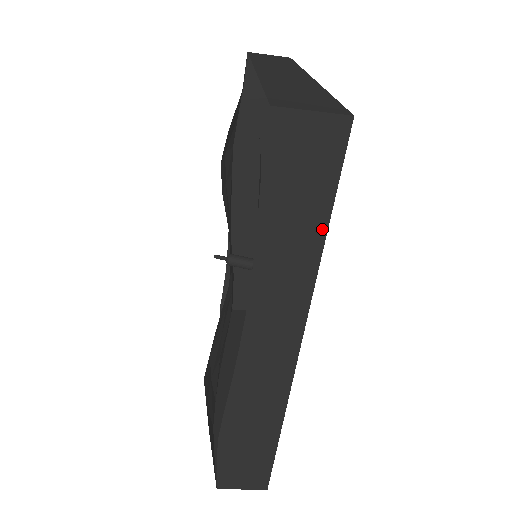
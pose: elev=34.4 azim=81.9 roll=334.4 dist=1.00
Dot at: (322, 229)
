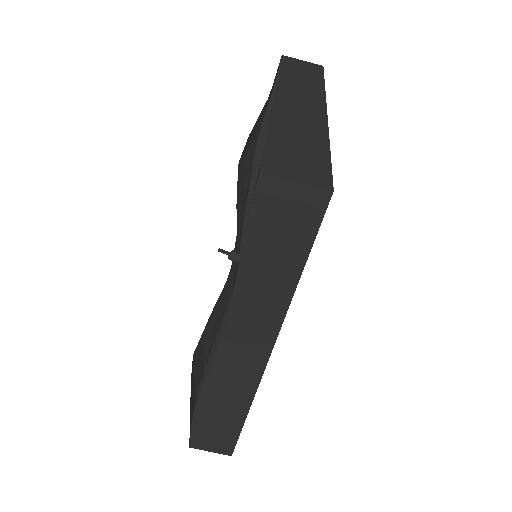
Dot at: (296, 273)
